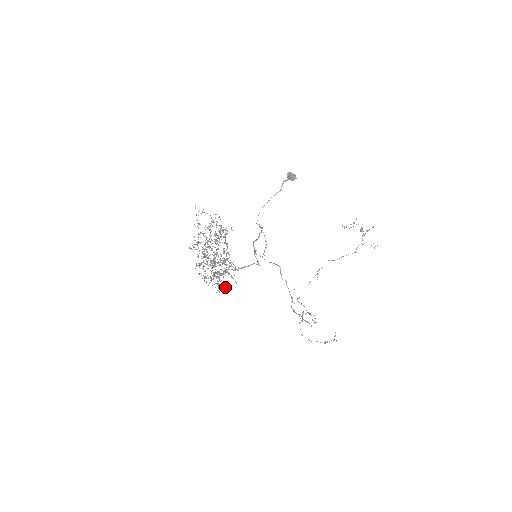
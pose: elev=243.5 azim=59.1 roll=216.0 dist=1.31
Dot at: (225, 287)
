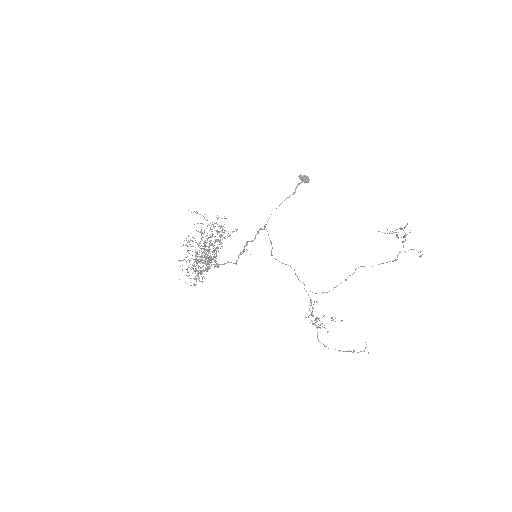
Dot at: (202, 281)
